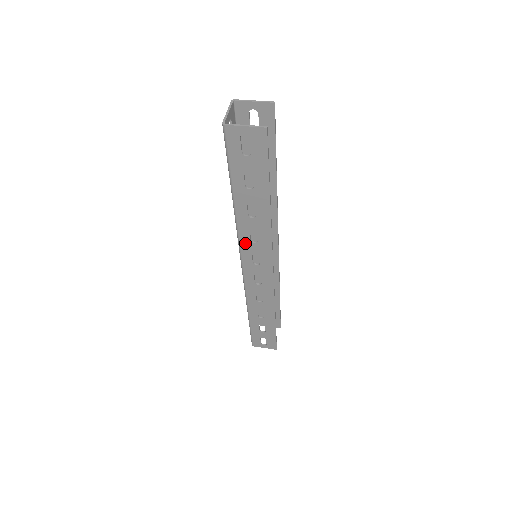
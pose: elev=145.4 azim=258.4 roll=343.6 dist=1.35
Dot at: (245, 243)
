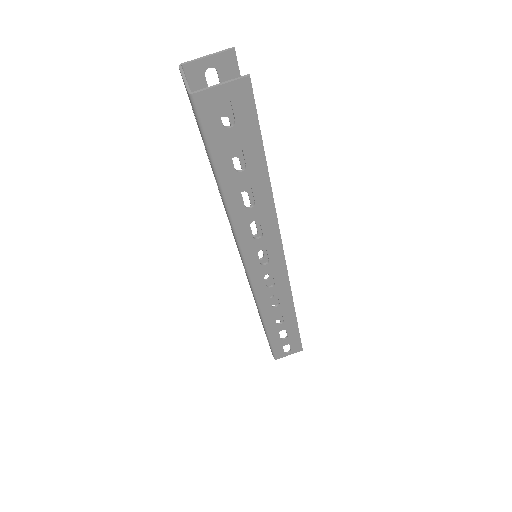
Dot at: (247, 244)
